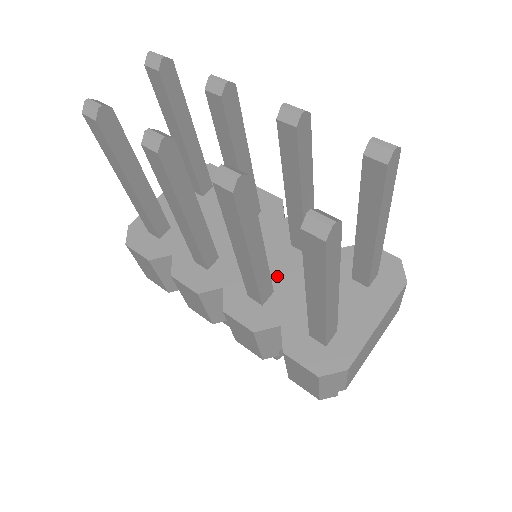
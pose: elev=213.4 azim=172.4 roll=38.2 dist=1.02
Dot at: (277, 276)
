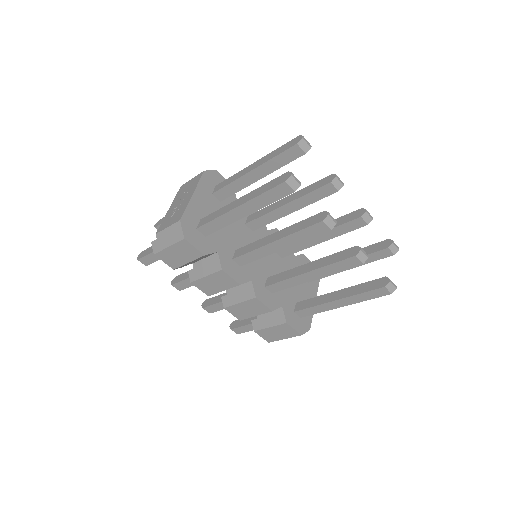
Dot at: (274, 273)
